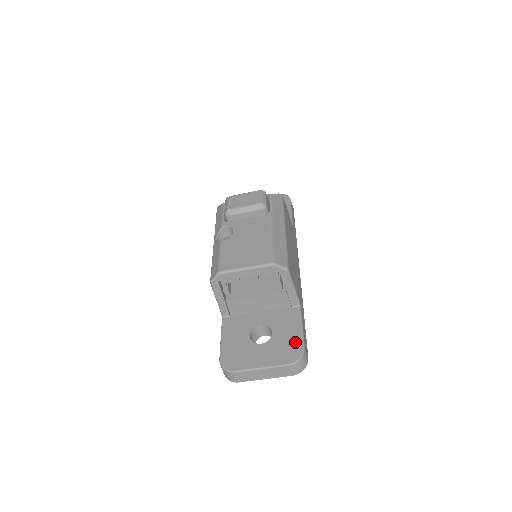
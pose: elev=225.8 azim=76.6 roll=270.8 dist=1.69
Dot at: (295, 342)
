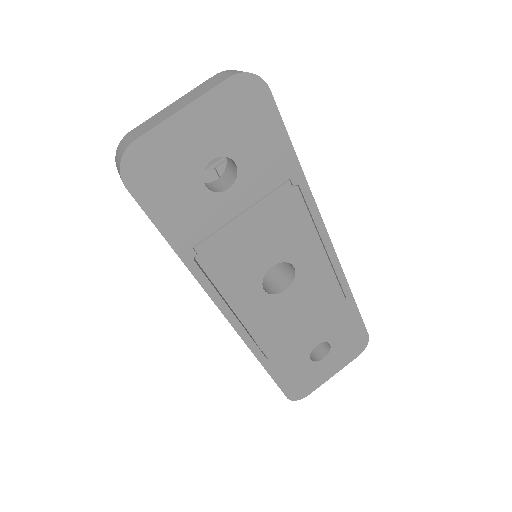
Dot at: occluded
